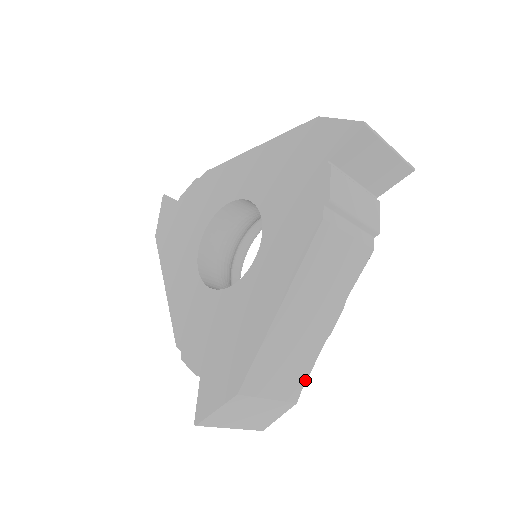
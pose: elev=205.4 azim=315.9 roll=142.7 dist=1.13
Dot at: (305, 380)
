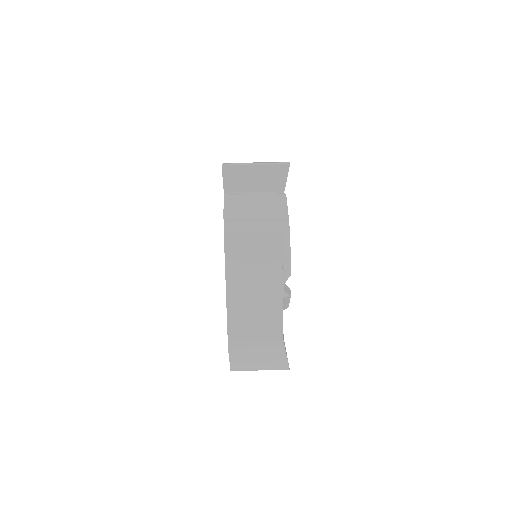
Dot at: (281, 330)
